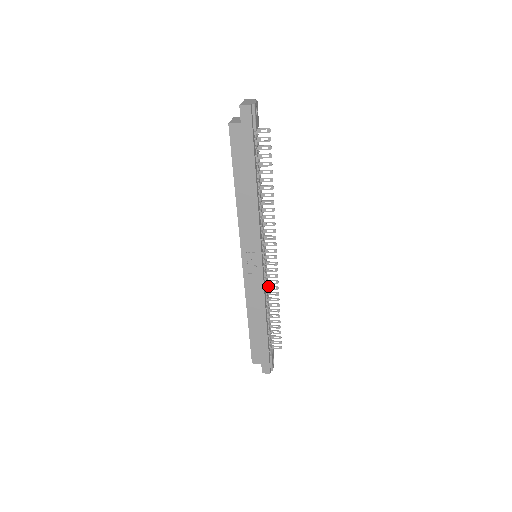
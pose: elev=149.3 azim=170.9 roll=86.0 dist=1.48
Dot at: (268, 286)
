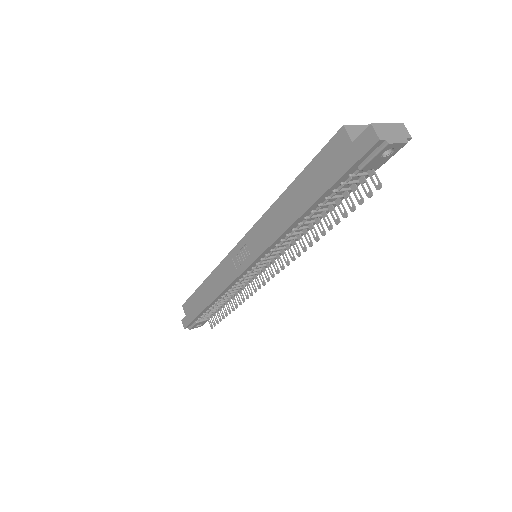
Dot at: (244, 285)
